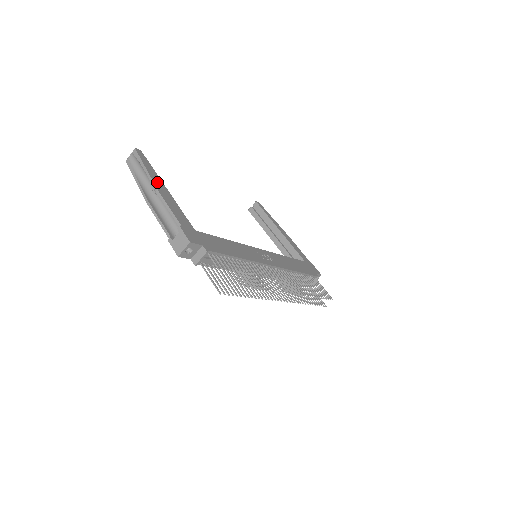
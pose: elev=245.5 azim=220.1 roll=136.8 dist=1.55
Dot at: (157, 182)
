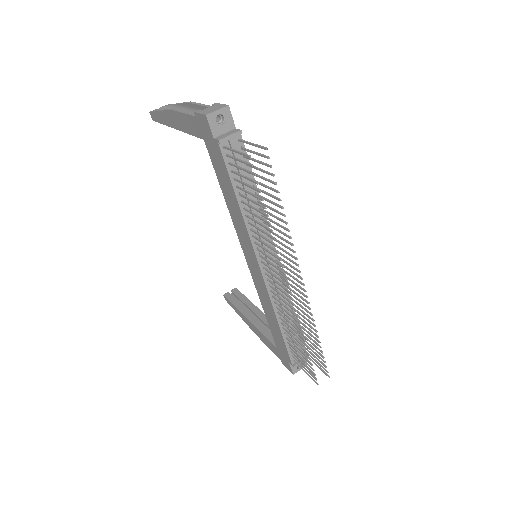
Dot at: occluded
